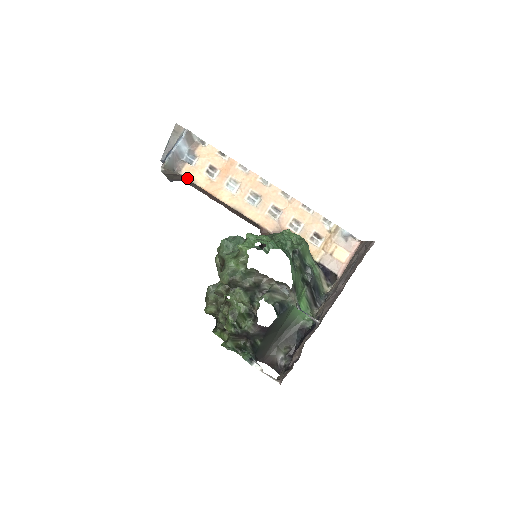
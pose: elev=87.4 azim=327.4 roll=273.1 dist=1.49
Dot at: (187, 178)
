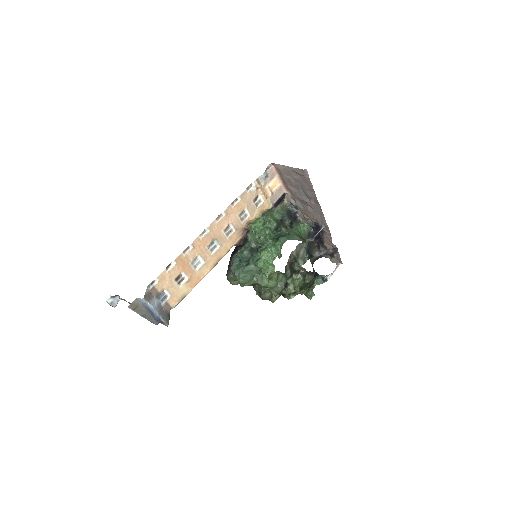
Dot at: occluded
